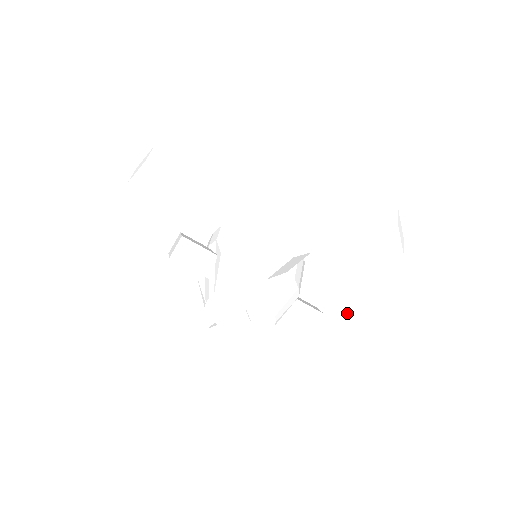
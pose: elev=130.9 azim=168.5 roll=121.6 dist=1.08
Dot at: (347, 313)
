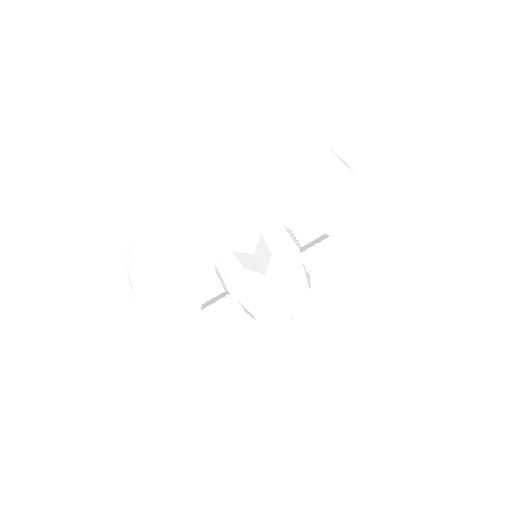
Dot at: occluded
